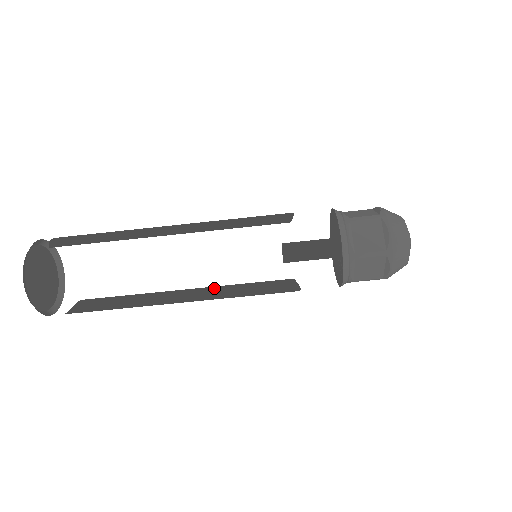
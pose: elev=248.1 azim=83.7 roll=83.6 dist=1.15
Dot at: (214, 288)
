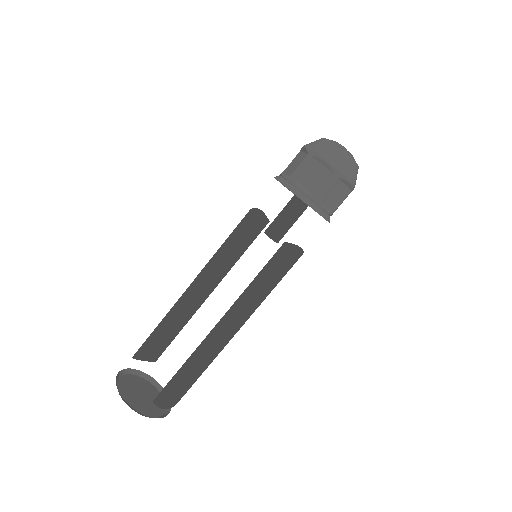
Dot at: (251, 310)
